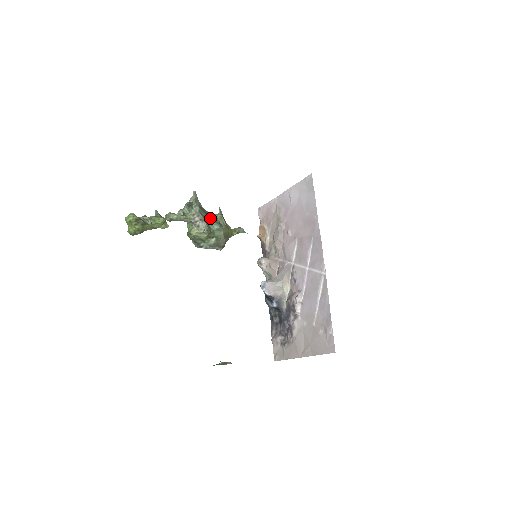
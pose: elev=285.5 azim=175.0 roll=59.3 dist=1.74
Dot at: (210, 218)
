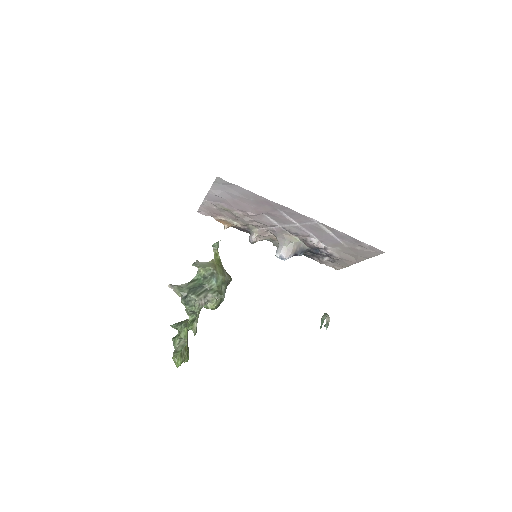
Dot at: (202, 282)
